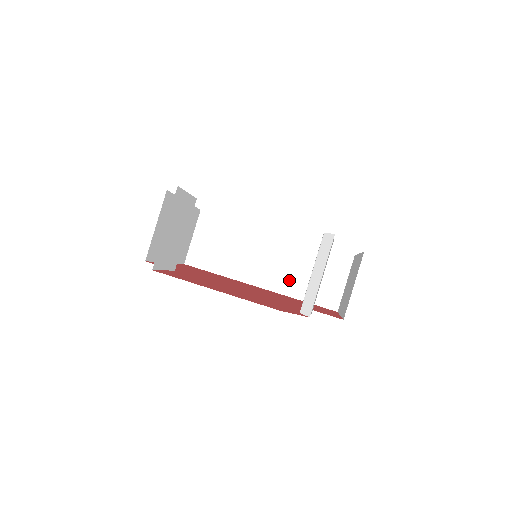
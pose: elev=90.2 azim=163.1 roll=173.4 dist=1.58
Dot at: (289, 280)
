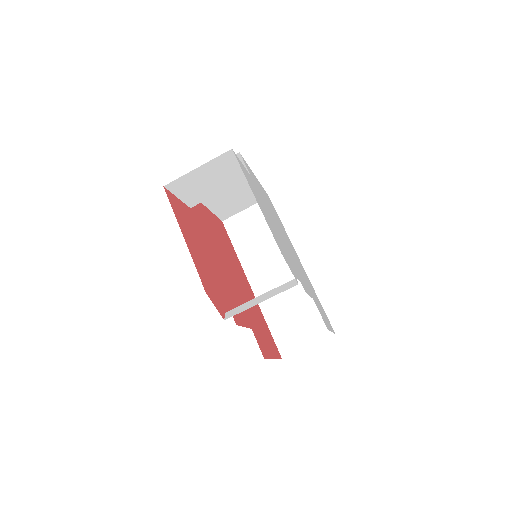
Dot at: (274, 303)
